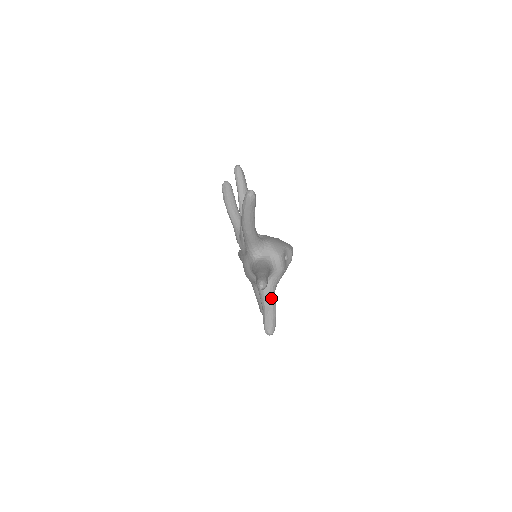
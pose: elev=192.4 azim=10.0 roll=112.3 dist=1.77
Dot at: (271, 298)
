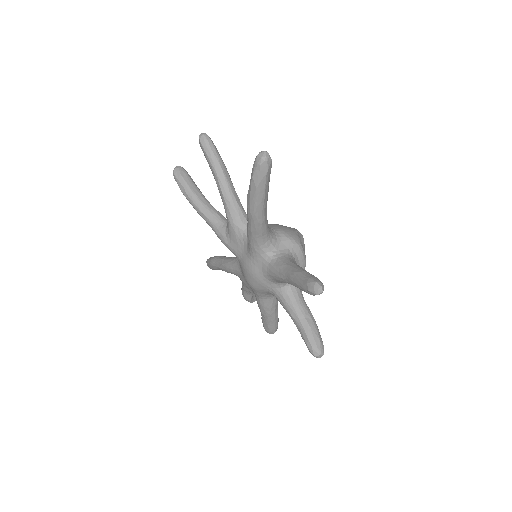
Dot at: (304, 306)
